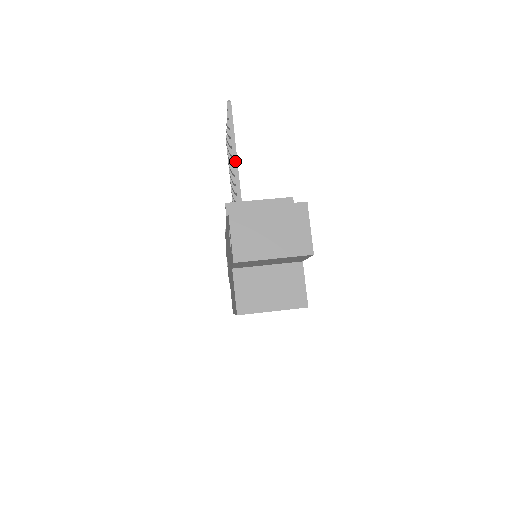
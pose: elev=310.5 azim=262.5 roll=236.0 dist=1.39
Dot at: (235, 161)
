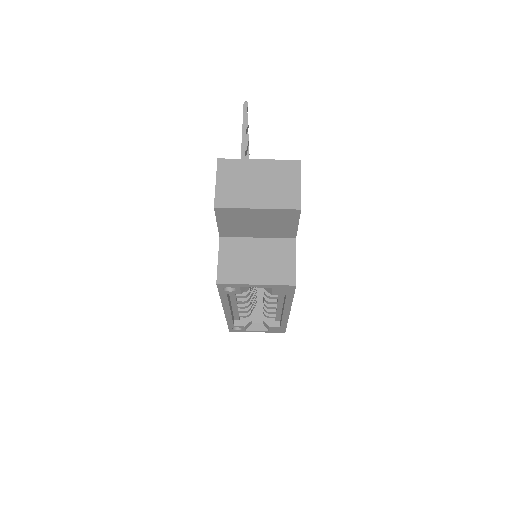
Dot at: (243, 151)
